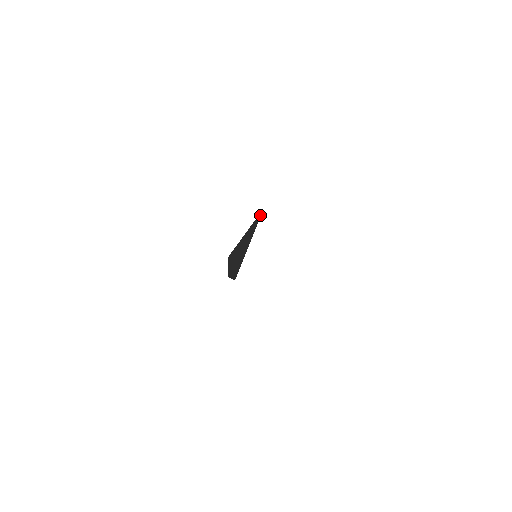
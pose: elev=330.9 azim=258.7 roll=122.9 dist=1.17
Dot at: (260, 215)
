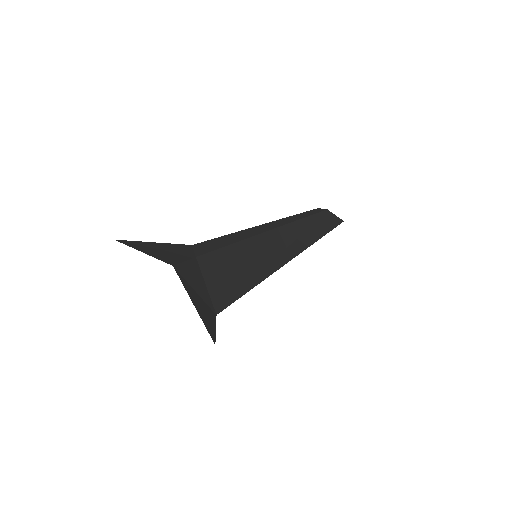
Dot at: occluded
